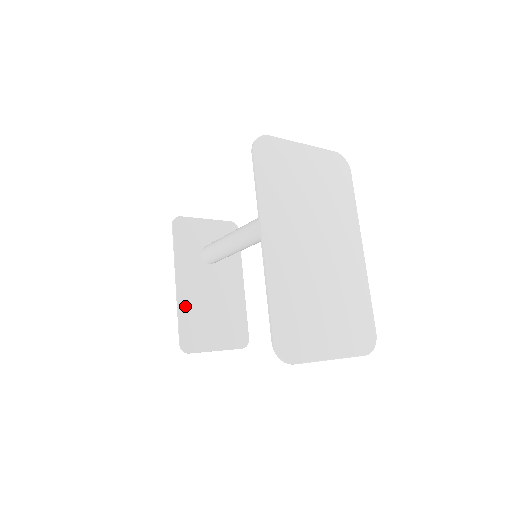
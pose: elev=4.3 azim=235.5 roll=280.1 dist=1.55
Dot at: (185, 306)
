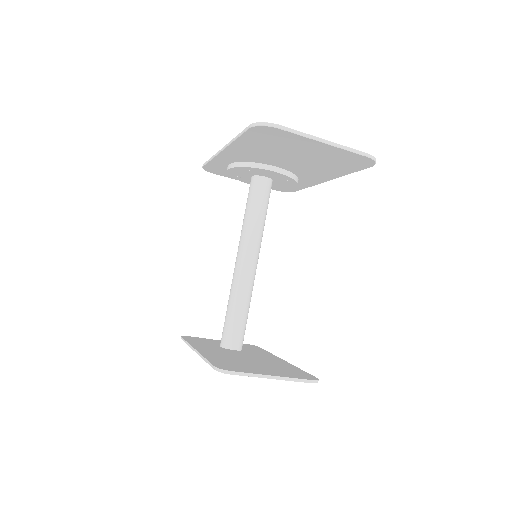
Dot at: (212, 357)
